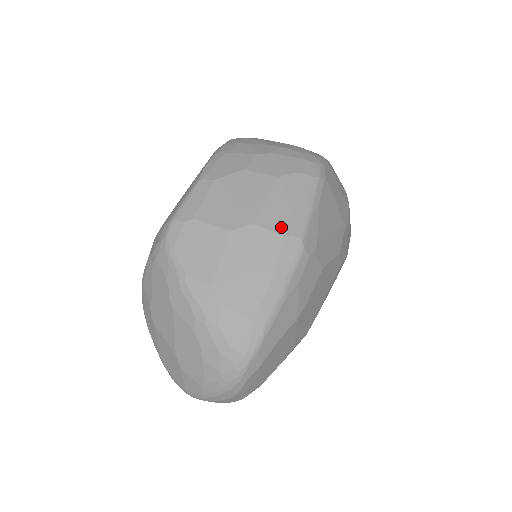
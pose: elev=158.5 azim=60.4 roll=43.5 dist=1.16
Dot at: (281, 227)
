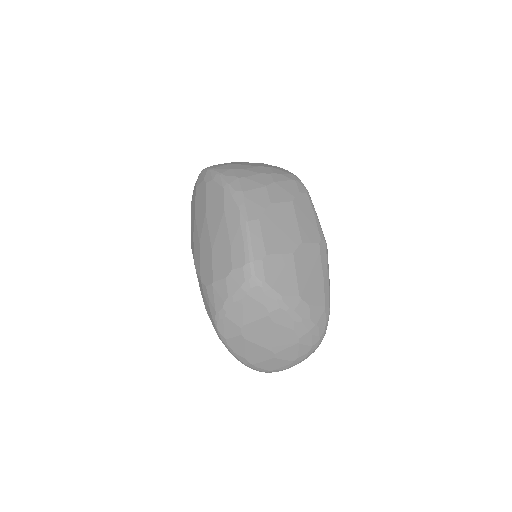
Dot at: (314, 237)
